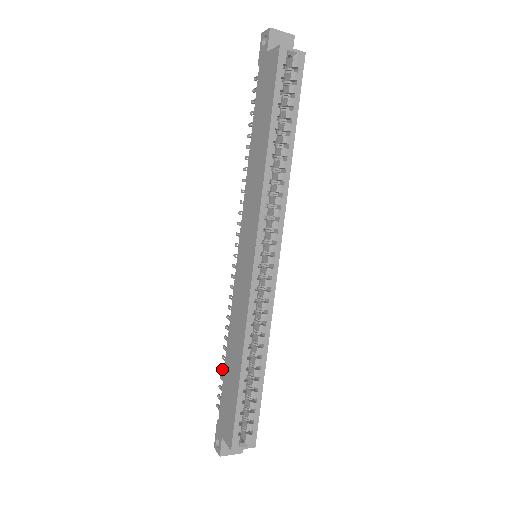
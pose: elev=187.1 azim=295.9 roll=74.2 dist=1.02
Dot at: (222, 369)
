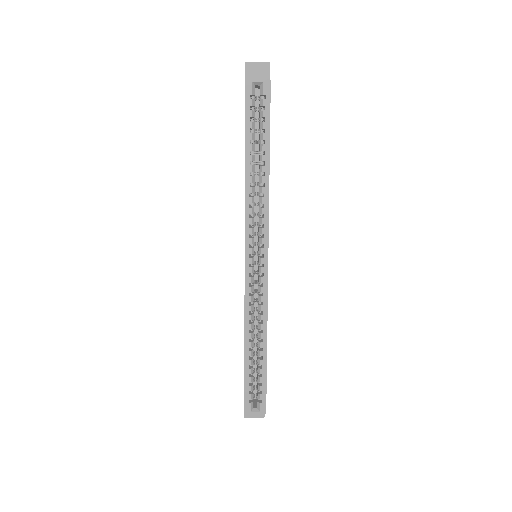
Dot at: occluded
